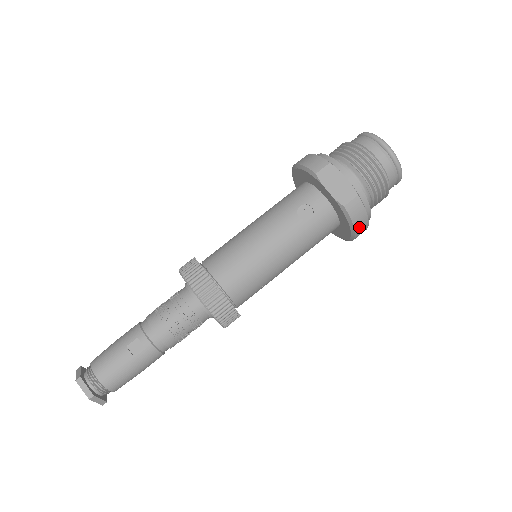
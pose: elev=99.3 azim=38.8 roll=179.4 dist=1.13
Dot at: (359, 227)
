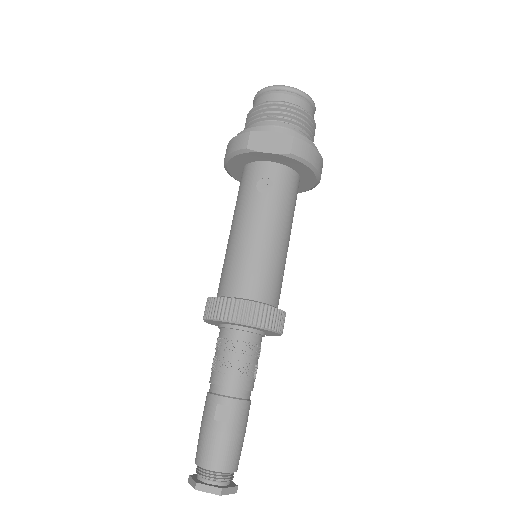
Dot at: (316, 162)
